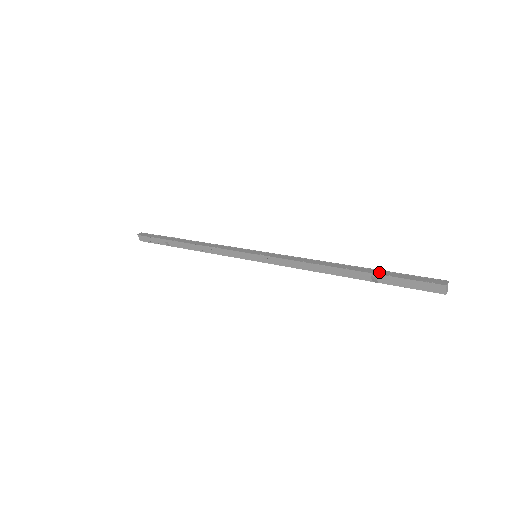
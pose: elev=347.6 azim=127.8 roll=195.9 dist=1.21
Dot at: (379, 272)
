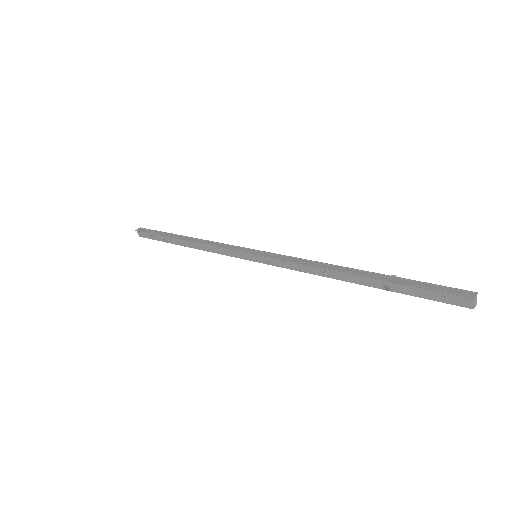
Dot at: (393, 279)
